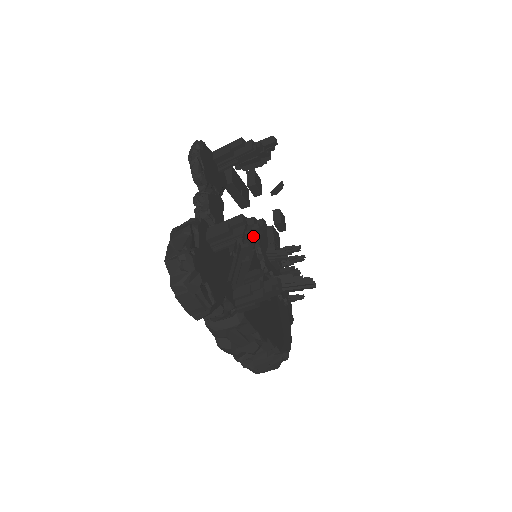
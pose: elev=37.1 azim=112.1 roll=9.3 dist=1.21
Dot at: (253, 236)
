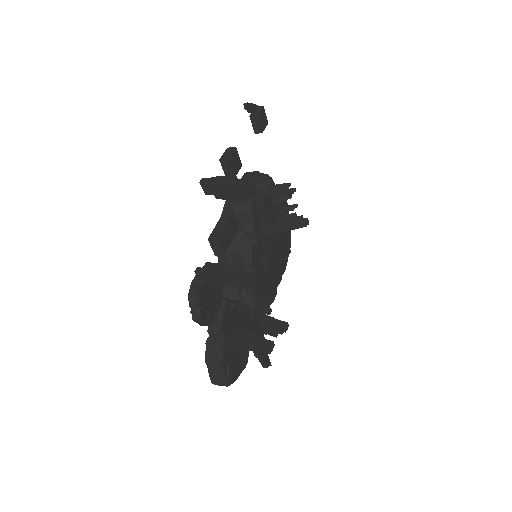
Dot at: occluded
